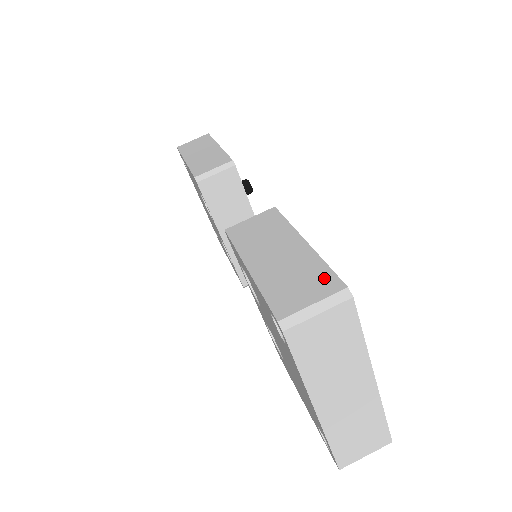
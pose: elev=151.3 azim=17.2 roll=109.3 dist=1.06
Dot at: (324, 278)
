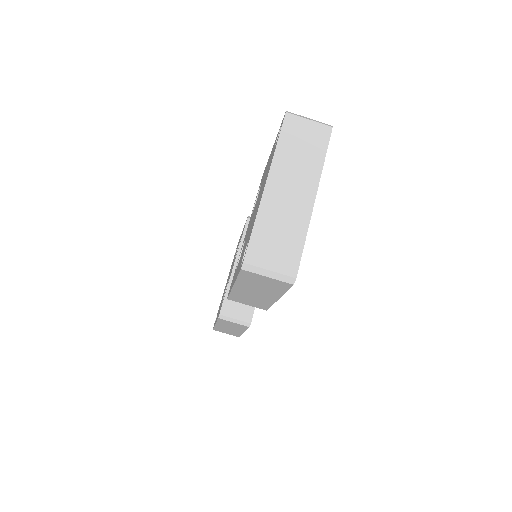
Dot at: occluded
